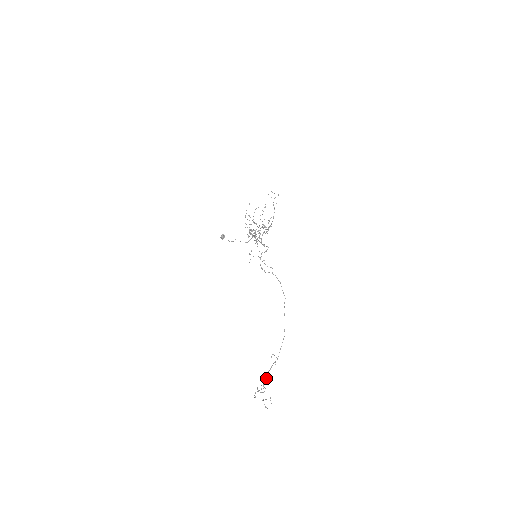
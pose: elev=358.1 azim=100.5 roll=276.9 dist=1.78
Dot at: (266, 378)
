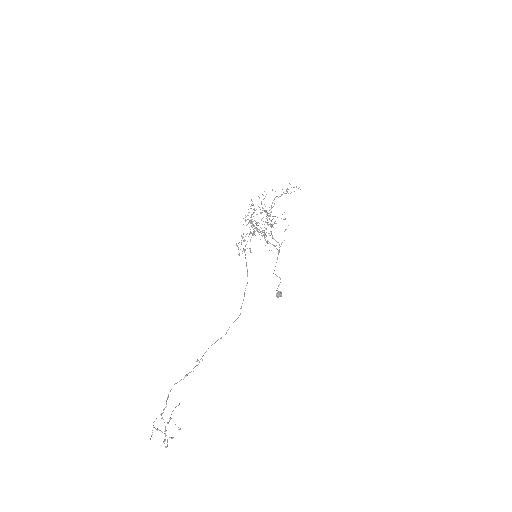
Dot at: occluded
